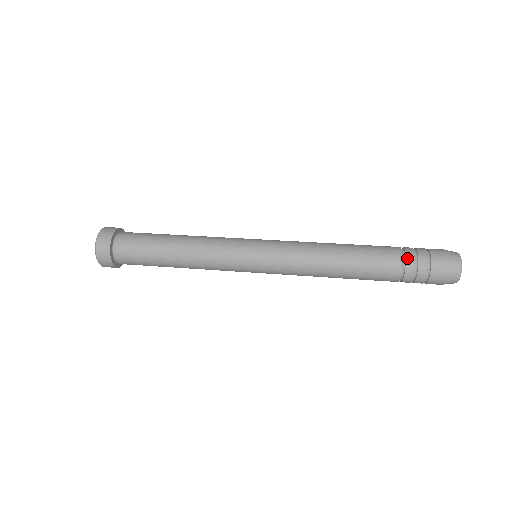
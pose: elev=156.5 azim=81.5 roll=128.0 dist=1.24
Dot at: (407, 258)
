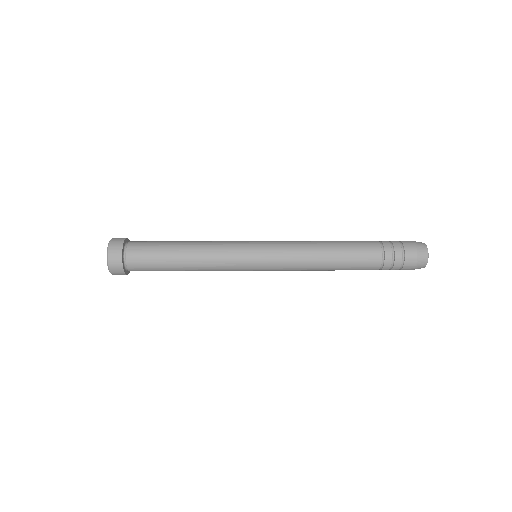
Dot at: (383, 242)
